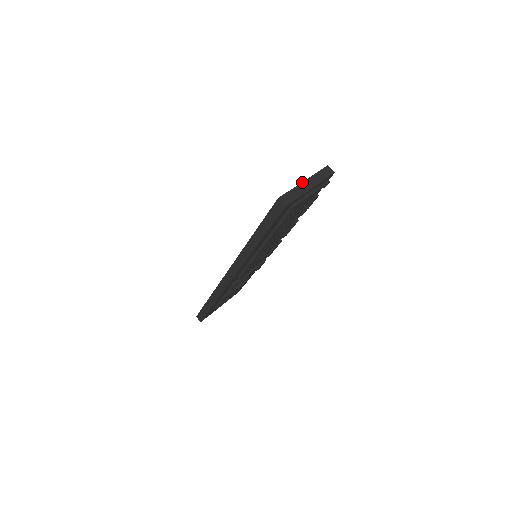
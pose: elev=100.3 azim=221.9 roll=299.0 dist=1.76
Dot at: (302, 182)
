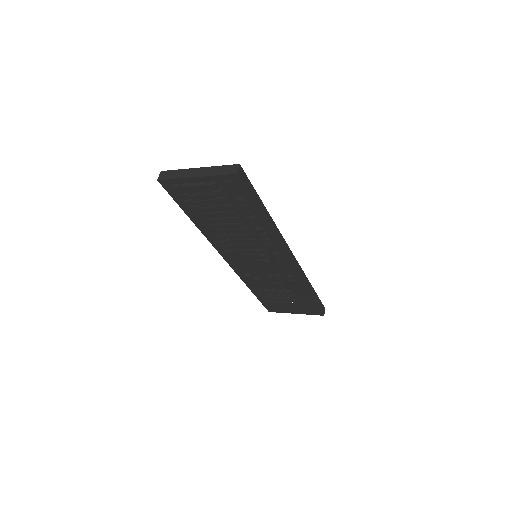
Dot at: (195, 168)
